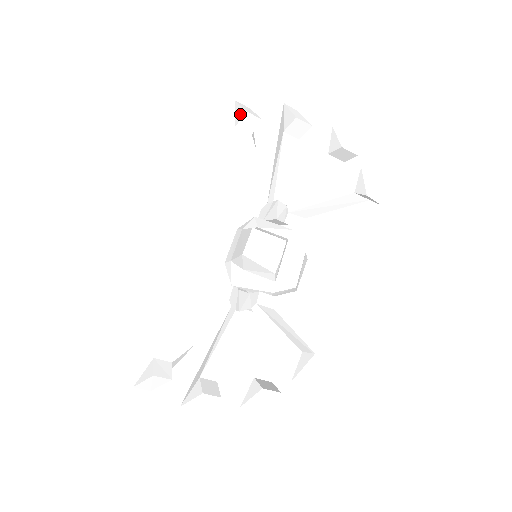
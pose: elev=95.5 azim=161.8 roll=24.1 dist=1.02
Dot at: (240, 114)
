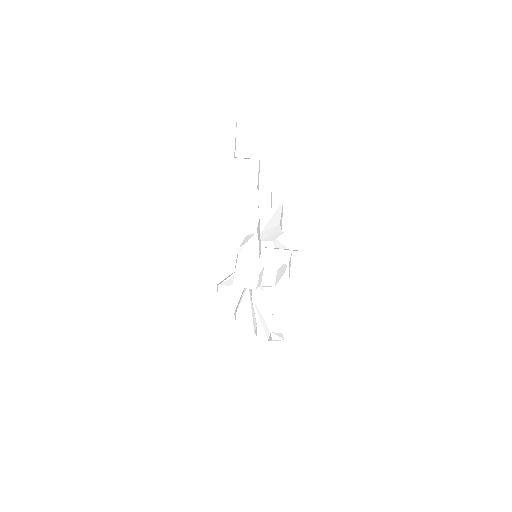
Dot at: (235, 150)
